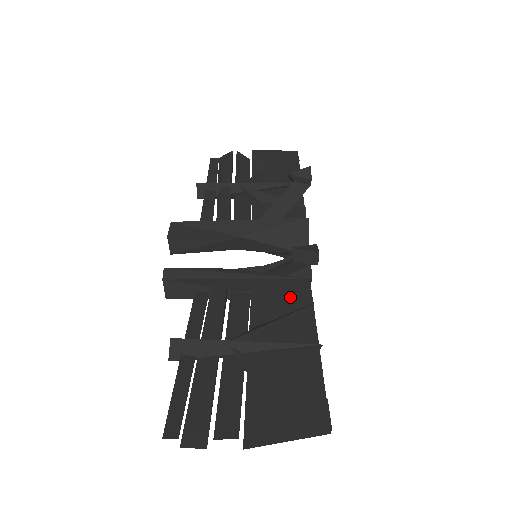
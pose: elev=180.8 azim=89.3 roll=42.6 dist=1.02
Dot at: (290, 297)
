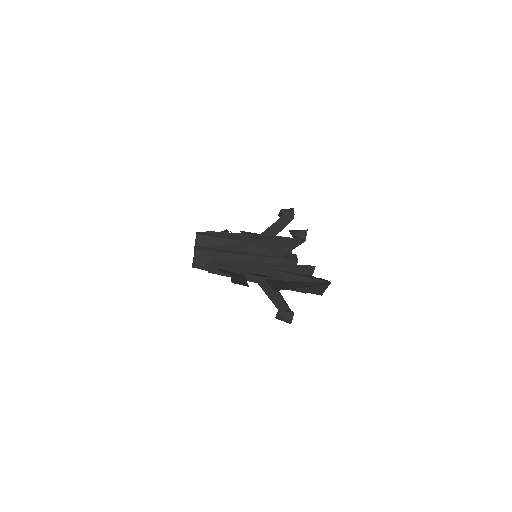
Dot at: occluded
